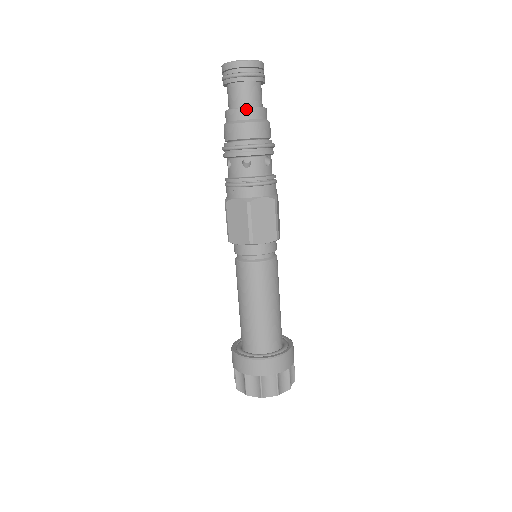
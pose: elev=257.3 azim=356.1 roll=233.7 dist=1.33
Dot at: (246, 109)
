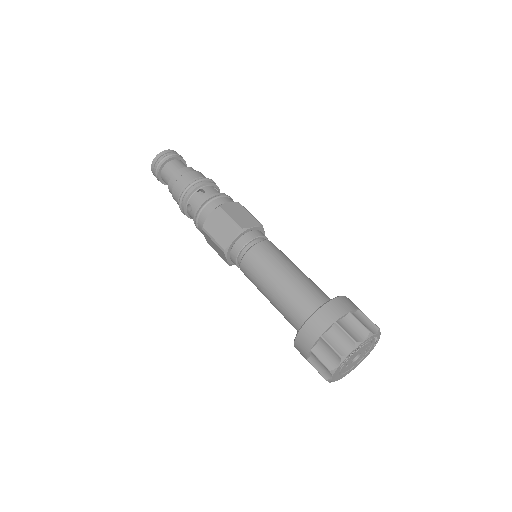
Dot at: occluded
